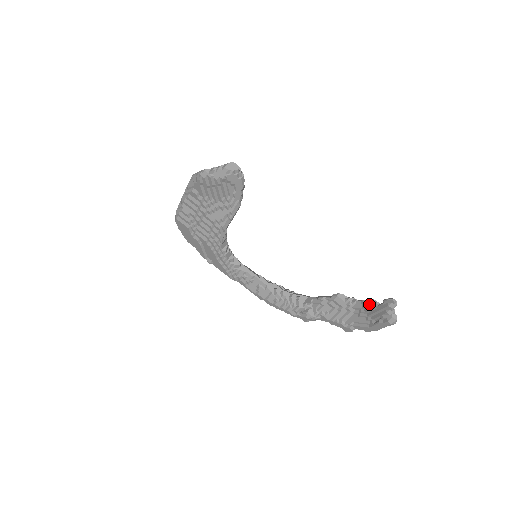
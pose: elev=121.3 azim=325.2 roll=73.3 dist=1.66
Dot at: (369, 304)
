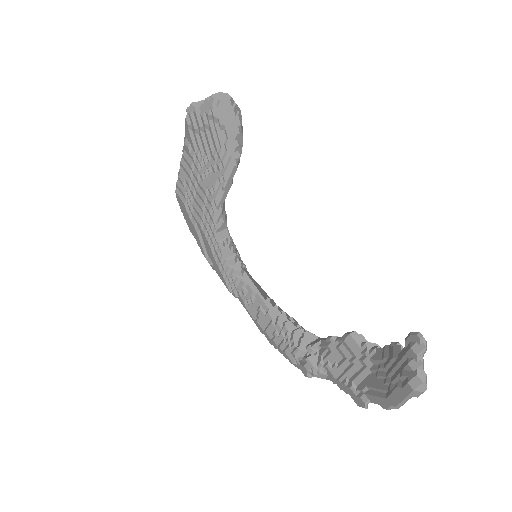
Dot at: (390, 351)
